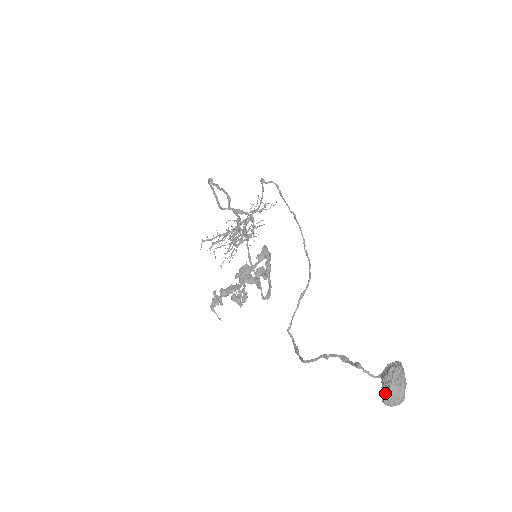
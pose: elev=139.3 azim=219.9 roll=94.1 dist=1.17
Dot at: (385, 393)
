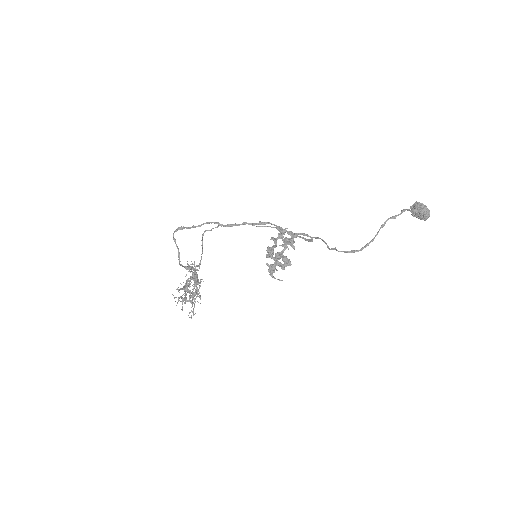
Dot at: (424, 210)
